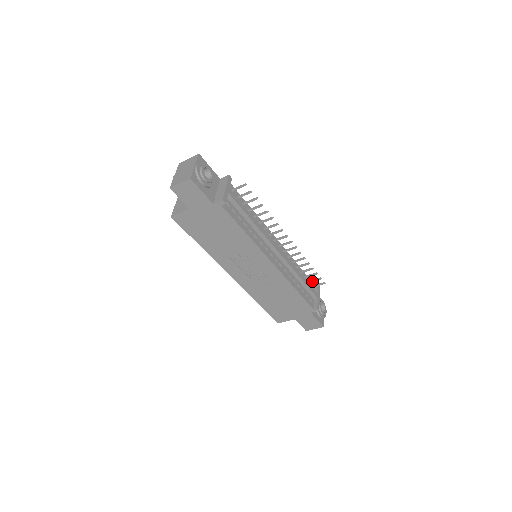
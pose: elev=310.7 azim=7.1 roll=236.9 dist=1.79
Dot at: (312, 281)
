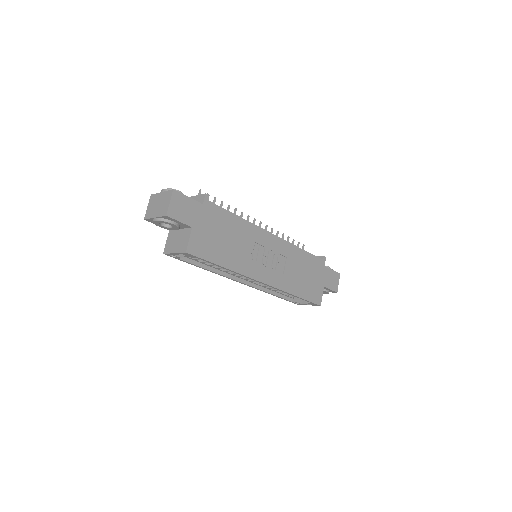
Dot at: occluded
